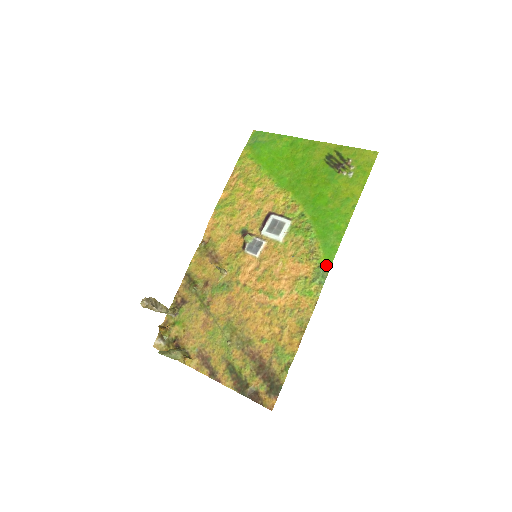
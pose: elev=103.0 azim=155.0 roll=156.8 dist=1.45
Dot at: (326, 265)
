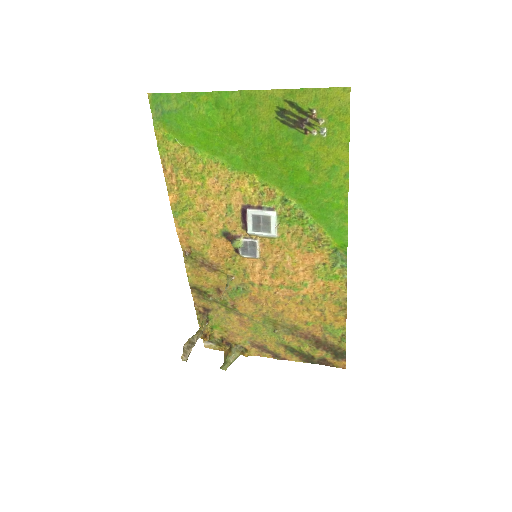
Dot at: (341, 249)
